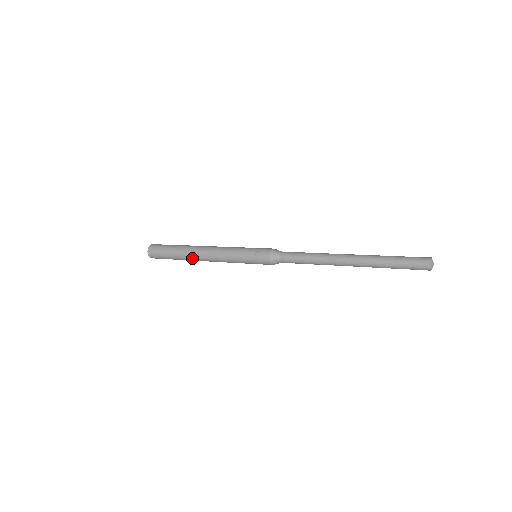
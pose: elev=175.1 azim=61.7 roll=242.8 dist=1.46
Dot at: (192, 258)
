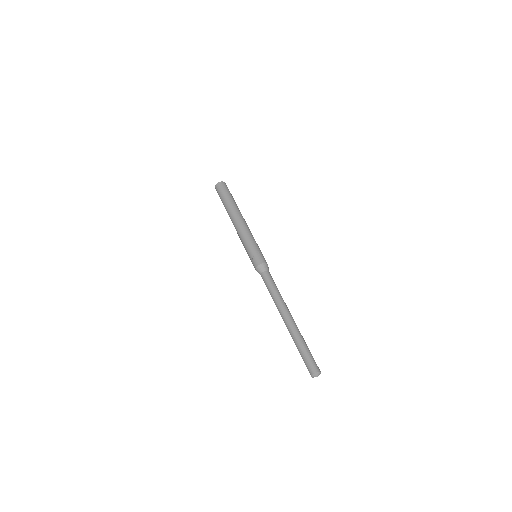
Dot at: (230, 218)
